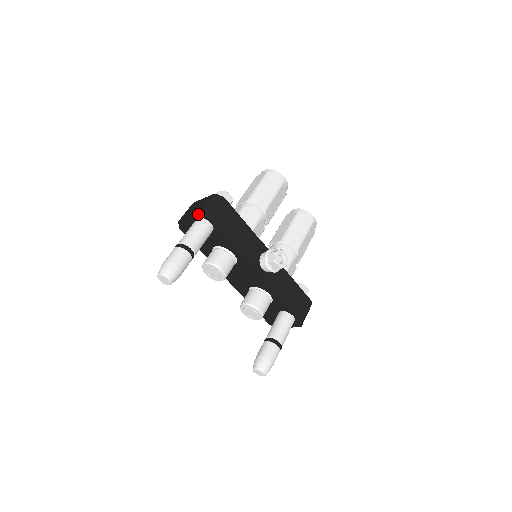
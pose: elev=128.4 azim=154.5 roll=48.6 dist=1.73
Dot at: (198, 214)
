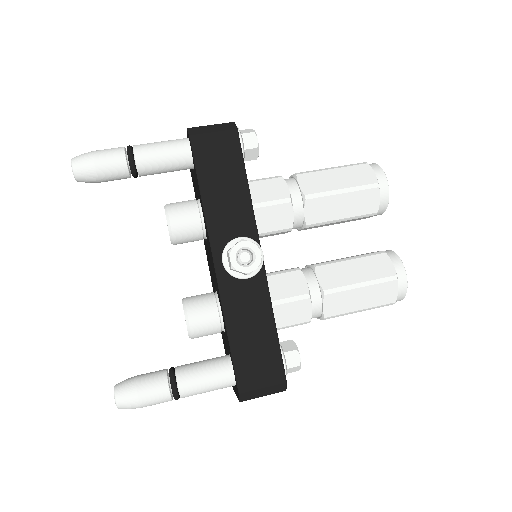
Dot at: (187, 130)
